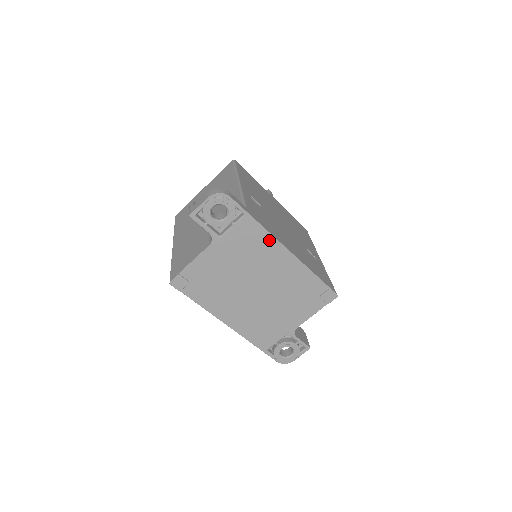
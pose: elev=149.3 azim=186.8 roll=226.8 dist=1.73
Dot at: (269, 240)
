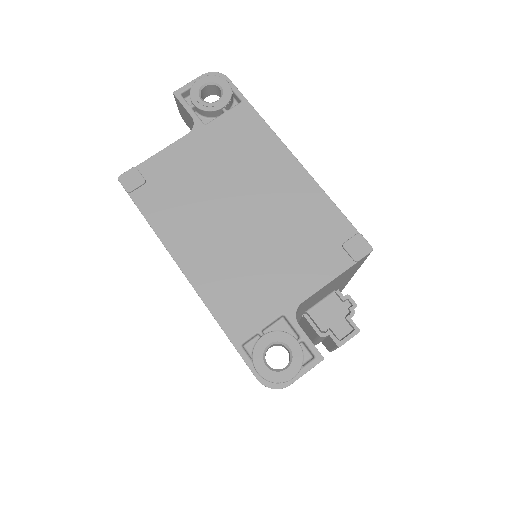
Dot at: (270, 139)
